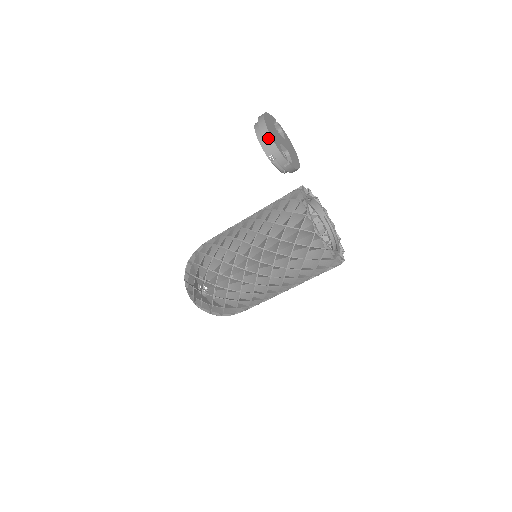
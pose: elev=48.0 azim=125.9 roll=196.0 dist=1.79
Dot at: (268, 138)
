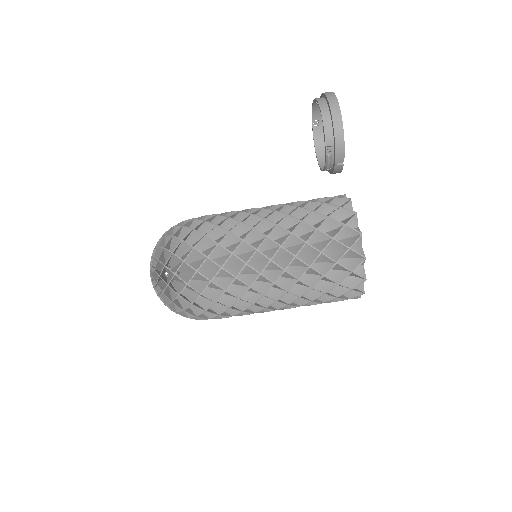
Dot at: (339, 124)
